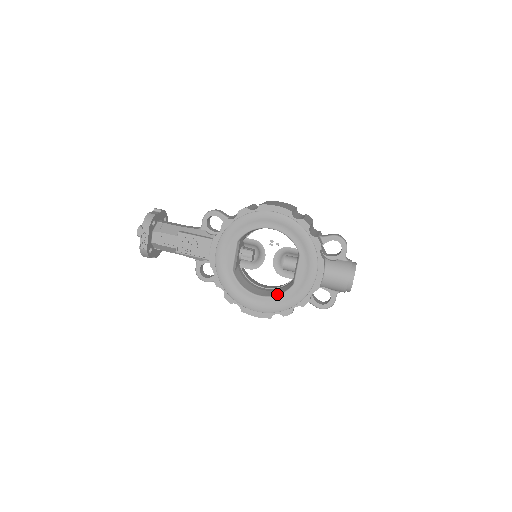
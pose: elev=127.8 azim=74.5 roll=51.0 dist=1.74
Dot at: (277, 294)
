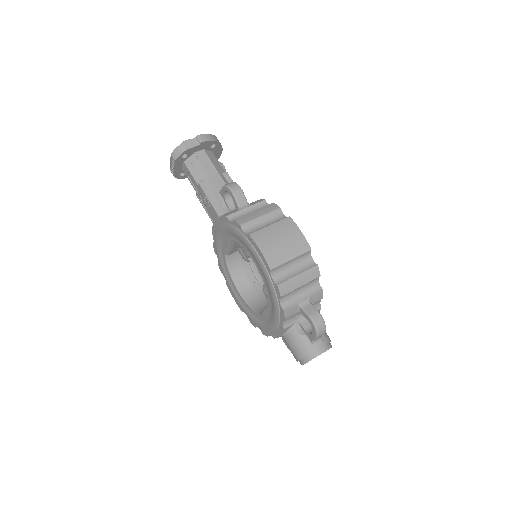
Dot at: (250, 304)
